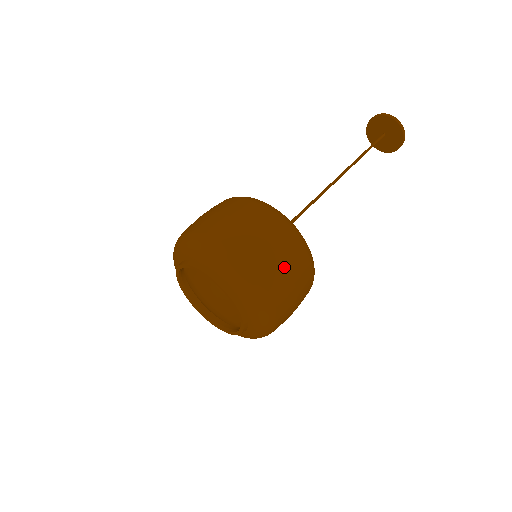
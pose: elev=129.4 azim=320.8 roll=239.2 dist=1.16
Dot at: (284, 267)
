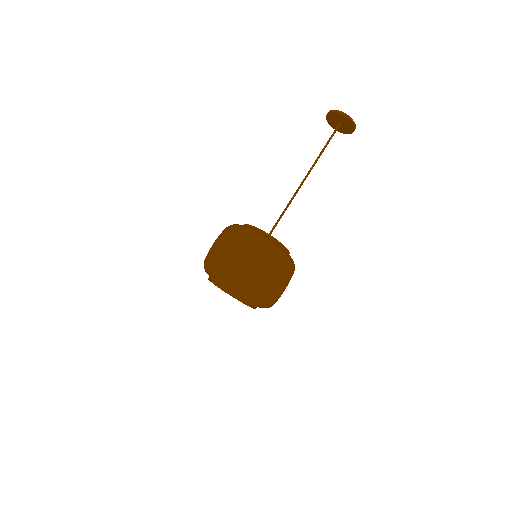
Dot at: (281, 283)
